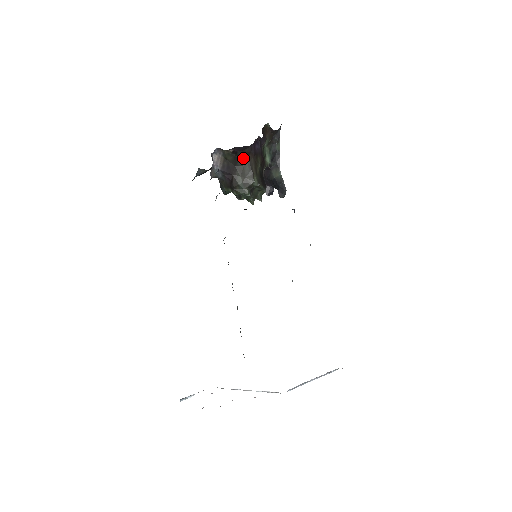
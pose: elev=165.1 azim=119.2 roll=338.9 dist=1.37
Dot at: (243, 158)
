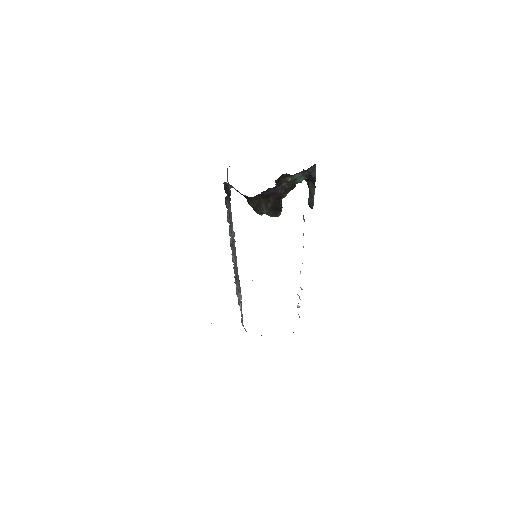
Dot at: (252, 197)
